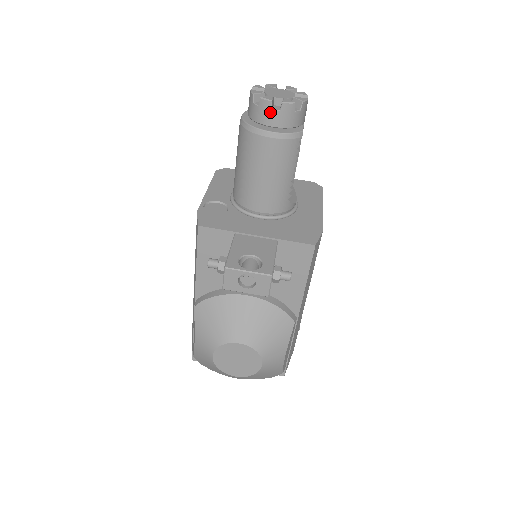
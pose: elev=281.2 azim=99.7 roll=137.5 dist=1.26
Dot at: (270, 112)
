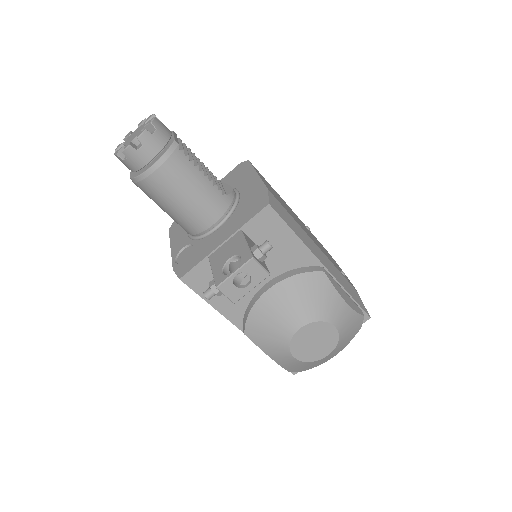
Dot at: (138, 153)
